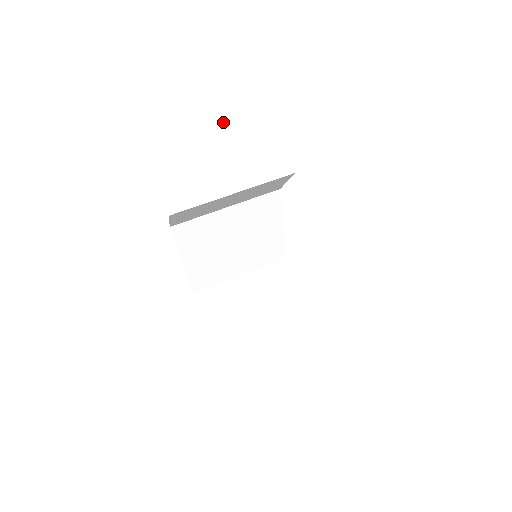
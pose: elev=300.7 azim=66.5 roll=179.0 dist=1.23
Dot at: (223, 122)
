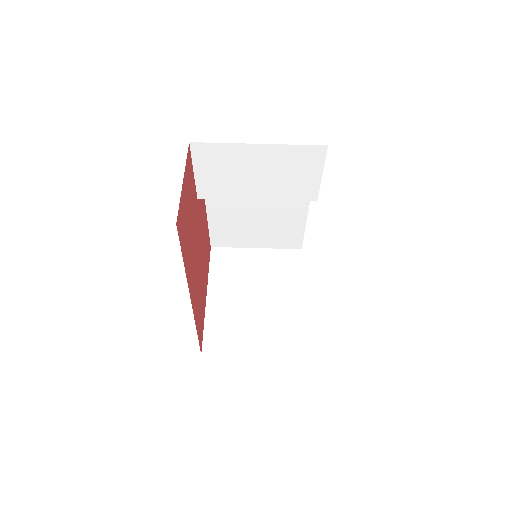
Dot at: (261, 149)
